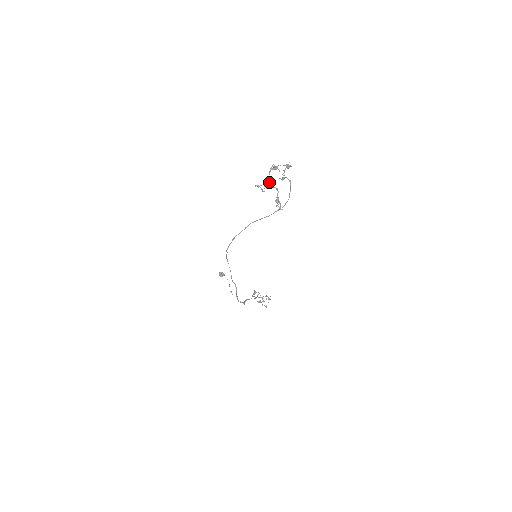
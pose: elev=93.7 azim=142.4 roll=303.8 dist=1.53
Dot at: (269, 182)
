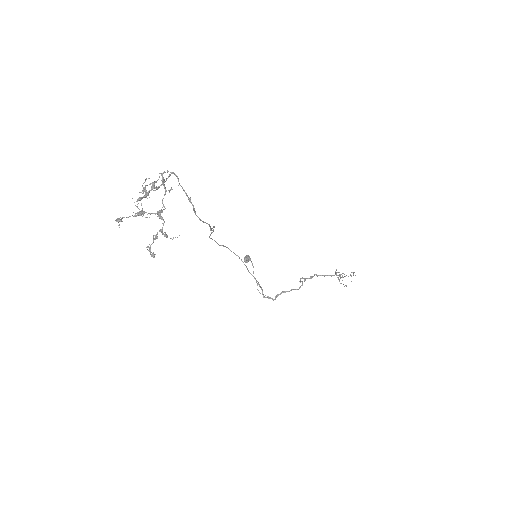
Dot at: occluded
